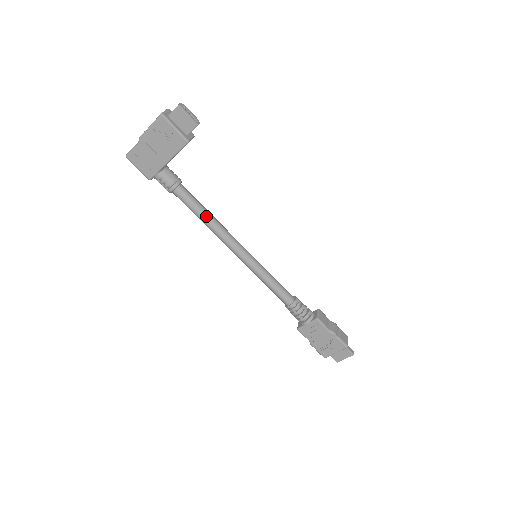
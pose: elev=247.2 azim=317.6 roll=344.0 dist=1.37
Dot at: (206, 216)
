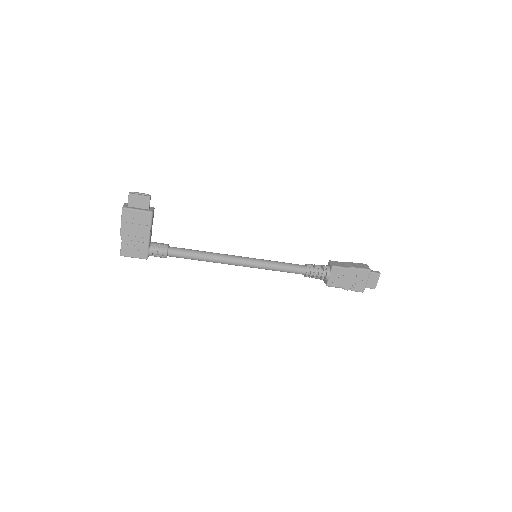
Dot at: (202, 254)
